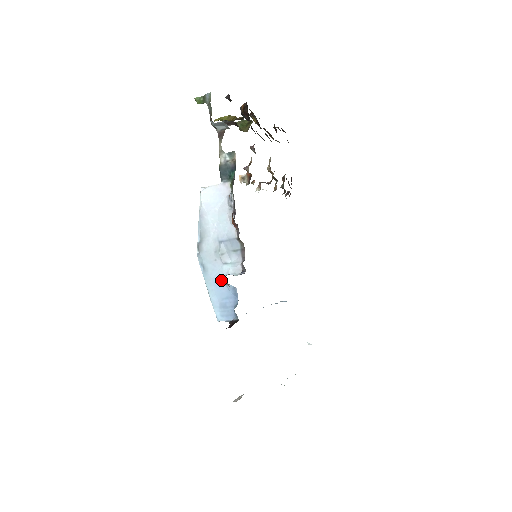
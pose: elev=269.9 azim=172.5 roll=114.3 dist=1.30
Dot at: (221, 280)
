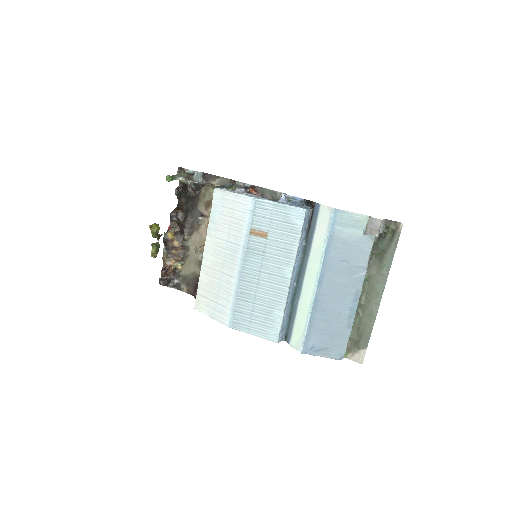
Dot at: (280, 202)
